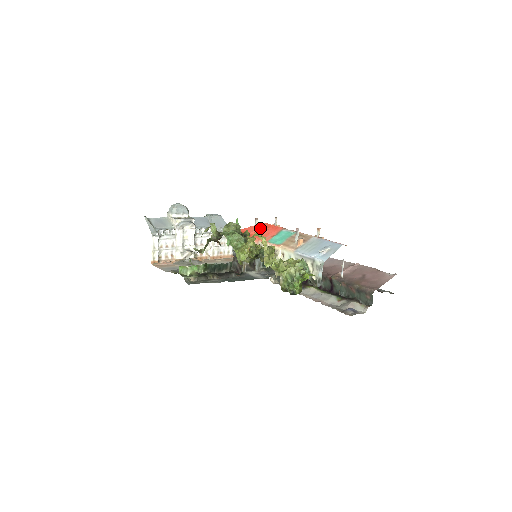
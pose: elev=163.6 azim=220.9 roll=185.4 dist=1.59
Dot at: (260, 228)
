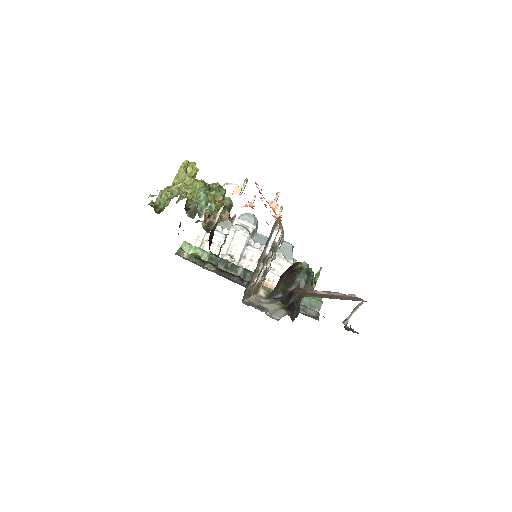
Dot at: (250, 205)
